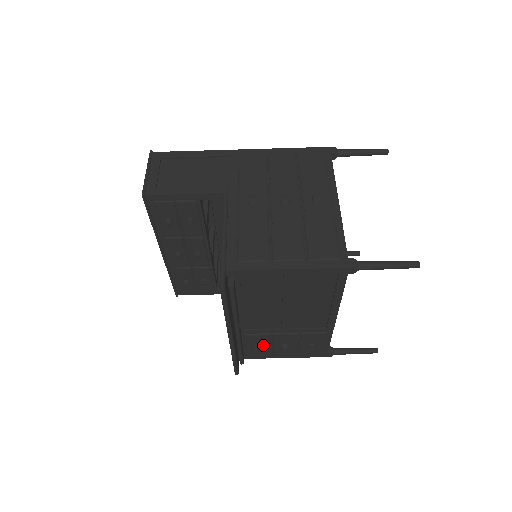
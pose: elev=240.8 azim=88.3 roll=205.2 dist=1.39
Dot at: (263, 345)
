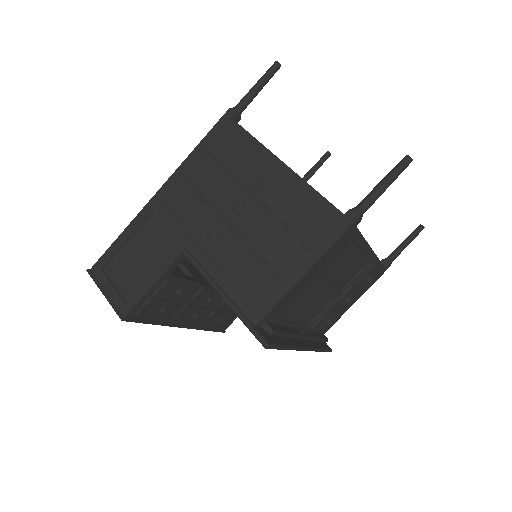
Dot at: (331, 317)
